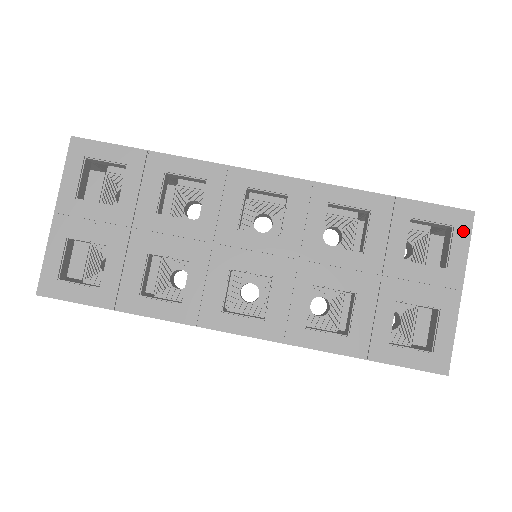
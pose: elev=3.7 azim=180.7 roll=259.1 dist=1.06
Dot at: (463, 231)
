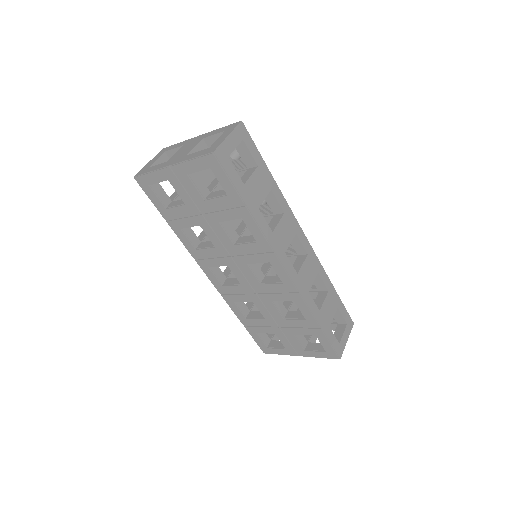
Dot at: (327, 356)
